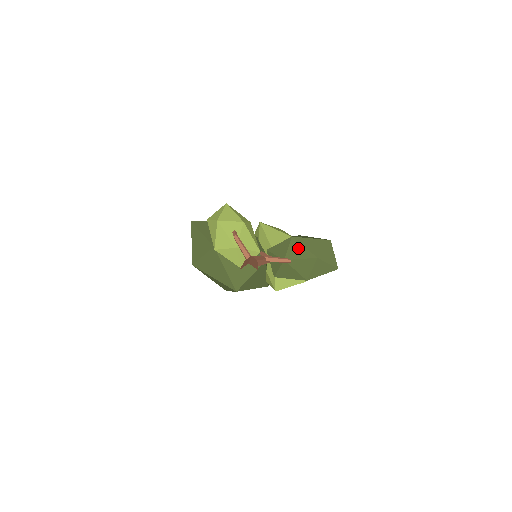
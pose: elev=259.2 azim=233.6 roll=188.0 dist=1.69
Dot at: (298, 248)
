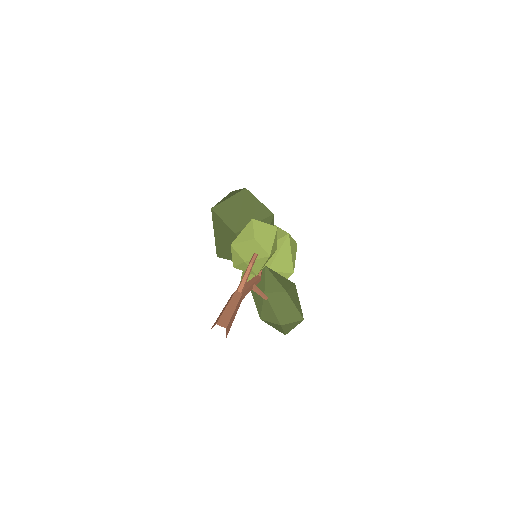
Dot at: (280, 303)
